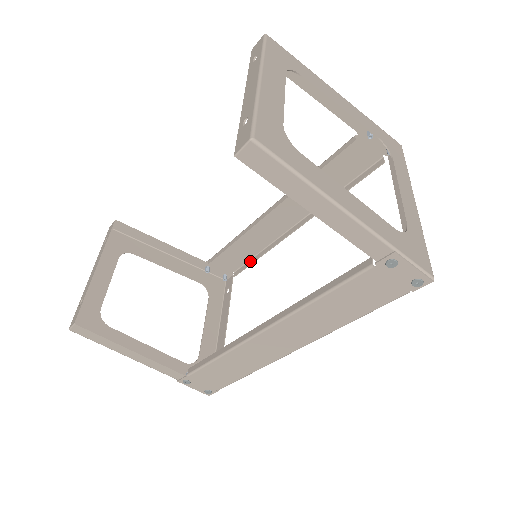
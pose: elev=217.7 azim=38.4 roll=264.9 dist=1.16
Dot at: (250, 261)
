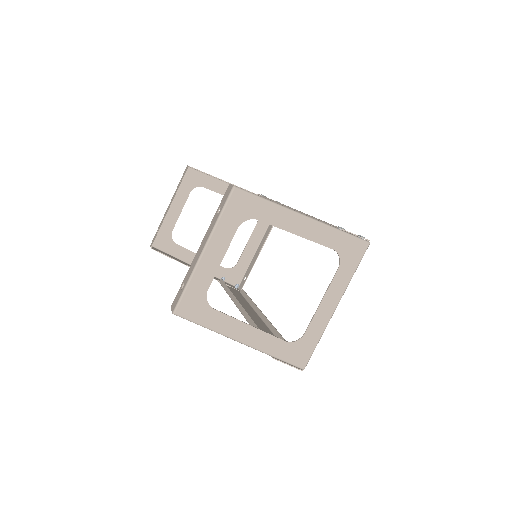
Dot at: occluded
